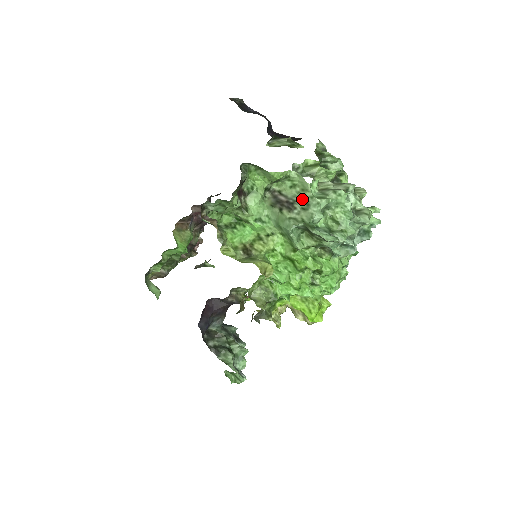
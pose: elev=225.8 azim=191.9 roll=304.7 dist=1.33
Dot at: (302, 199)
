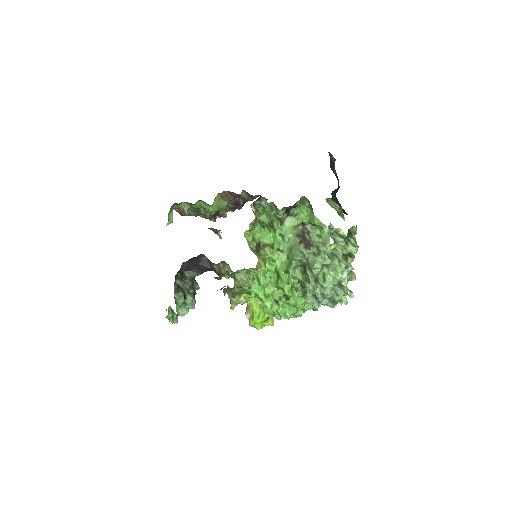
Dot at: (318, 248)
